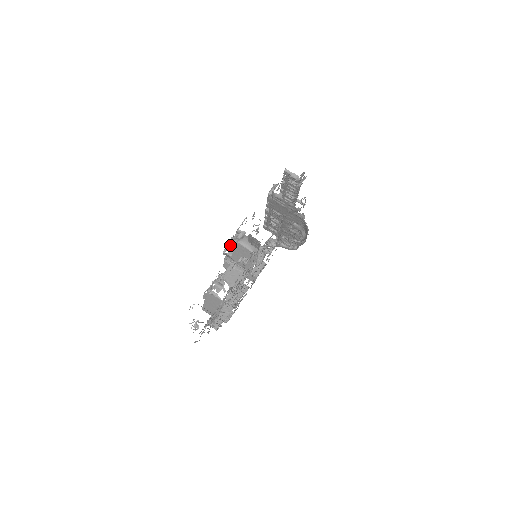
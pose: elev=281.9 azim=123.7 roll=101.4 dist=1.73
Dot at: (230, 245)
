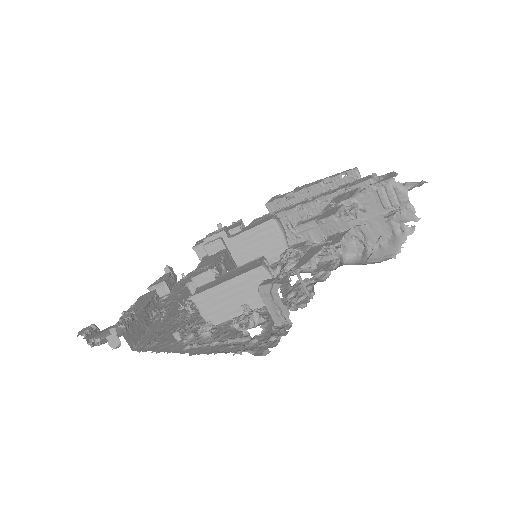
Dot at: (351, 211)
